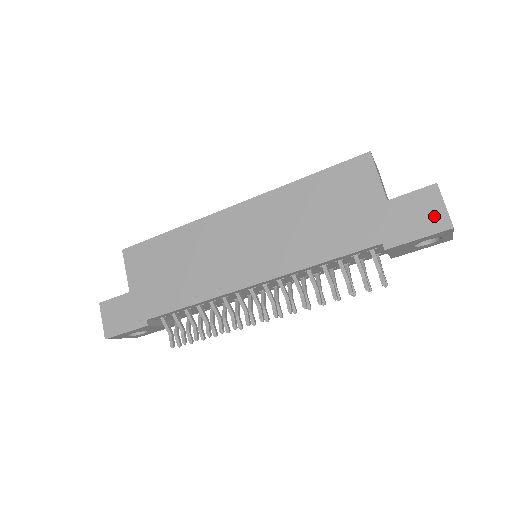
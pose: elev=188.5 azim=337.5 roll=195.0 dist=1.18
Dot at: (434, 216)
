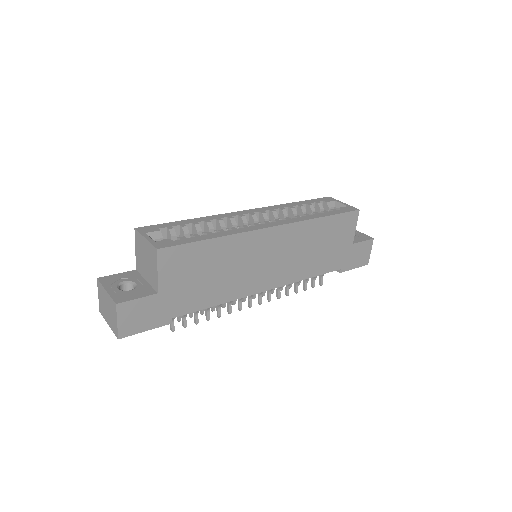
Dot at: (365, 257)
